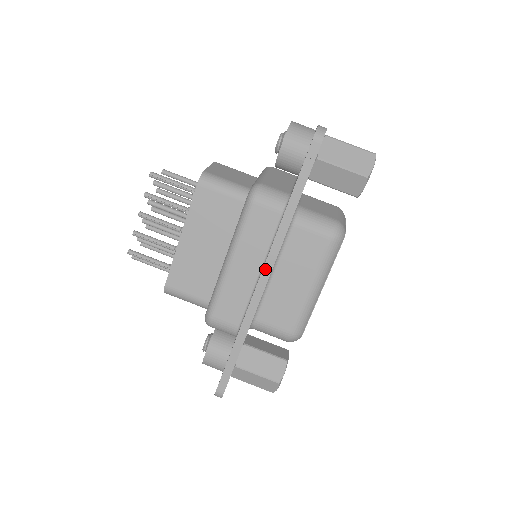
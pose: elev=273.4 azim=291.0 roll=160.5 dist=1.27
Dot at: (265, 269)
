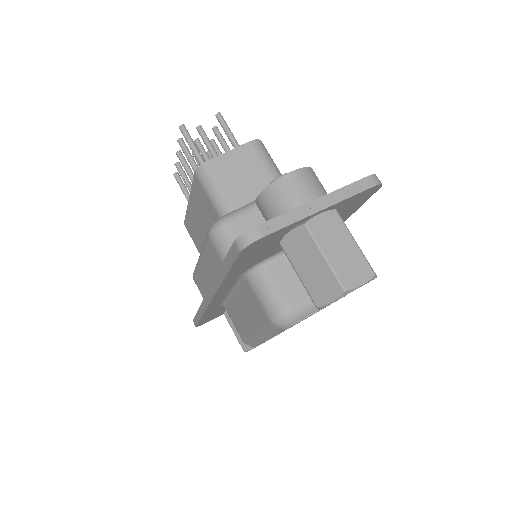
Dot at: (209, 293)
